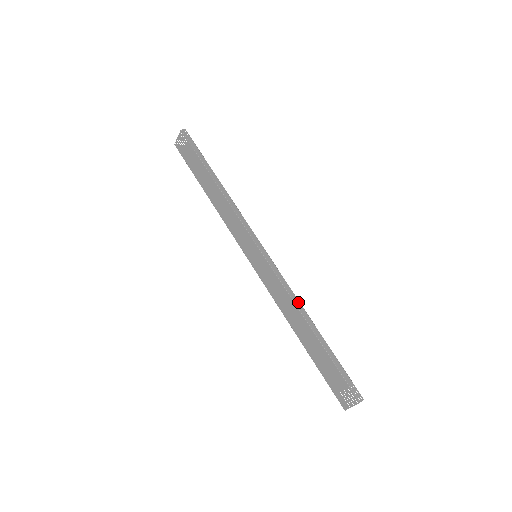
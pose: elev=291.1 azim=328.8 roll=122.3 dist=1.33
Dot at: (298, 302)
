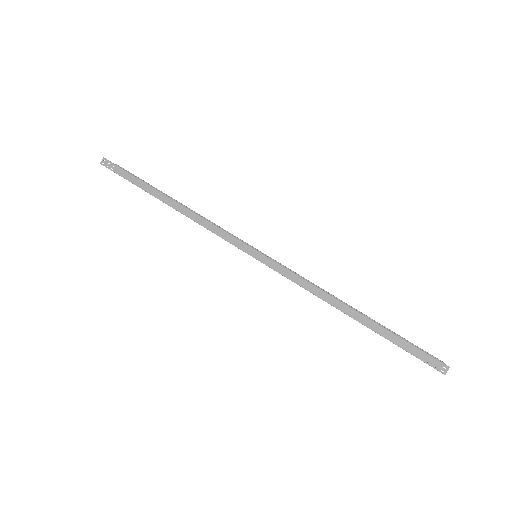
Dot at: (322, 293)
